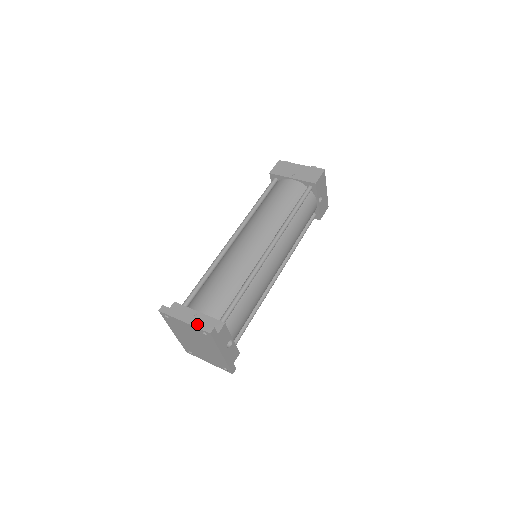
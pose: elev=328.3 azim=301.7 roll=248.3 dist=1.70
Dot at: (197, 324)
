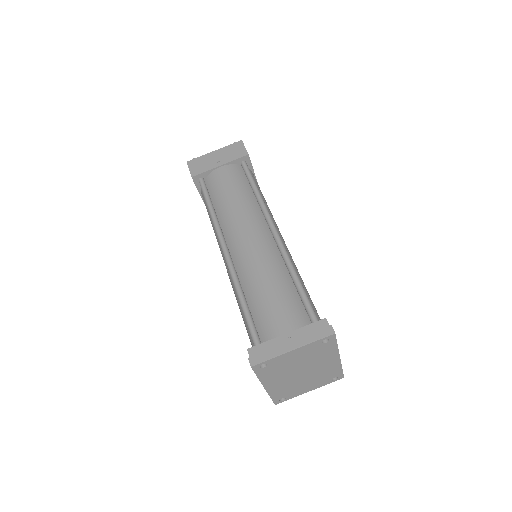
Dot at: (310, 339)
